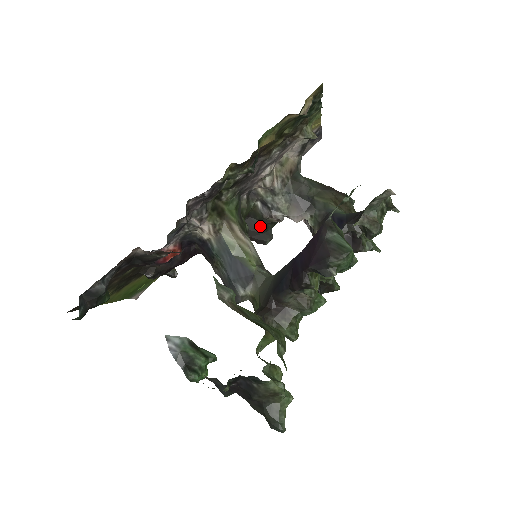
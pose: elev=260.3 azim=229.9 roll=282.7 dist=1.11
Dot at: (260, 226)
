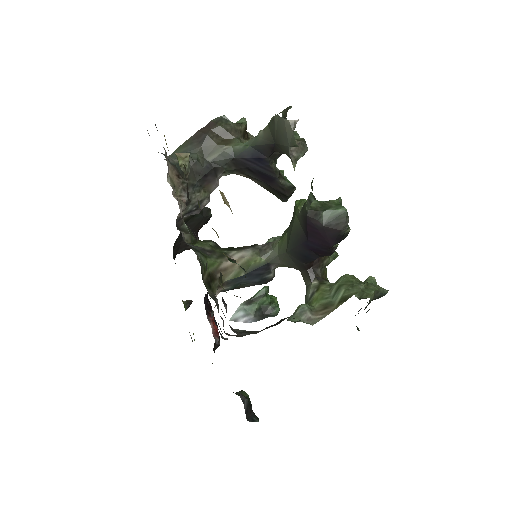
Dot at: (197, 218)
